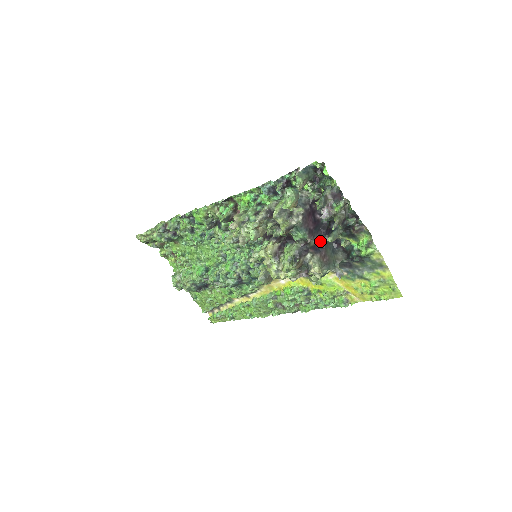
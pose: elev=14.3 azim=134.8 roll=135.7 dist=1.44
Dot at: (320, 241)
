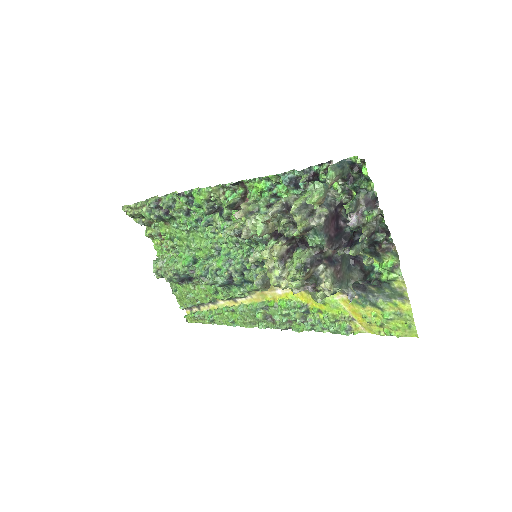
Dot at: (338, 252)
